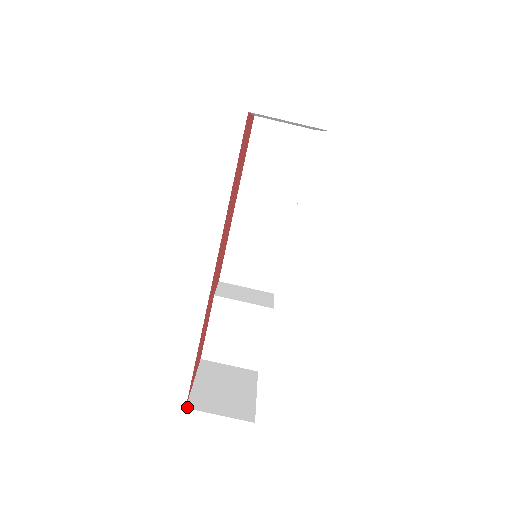
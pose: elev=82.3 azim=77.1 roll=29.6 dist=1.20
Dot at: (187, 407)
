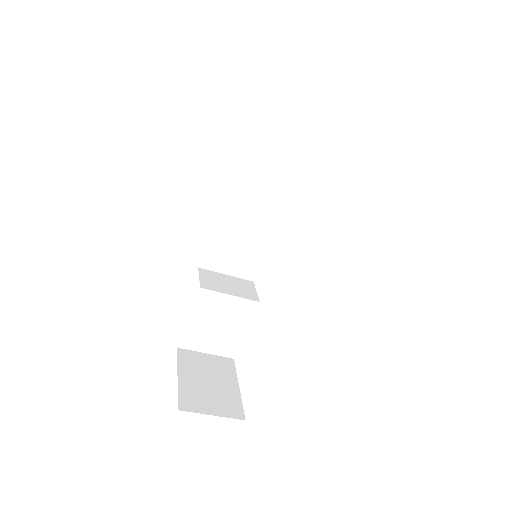
Dot at: (179, 409)
